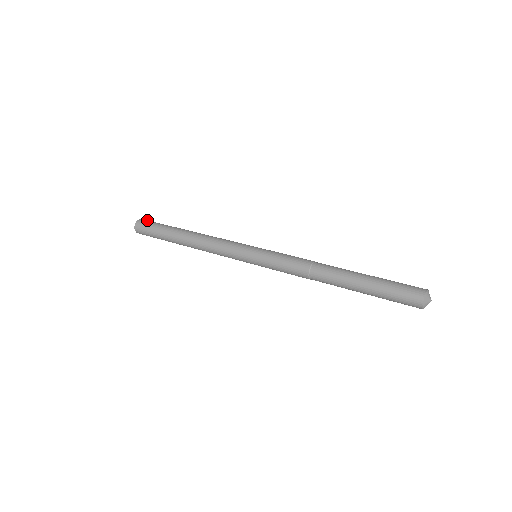
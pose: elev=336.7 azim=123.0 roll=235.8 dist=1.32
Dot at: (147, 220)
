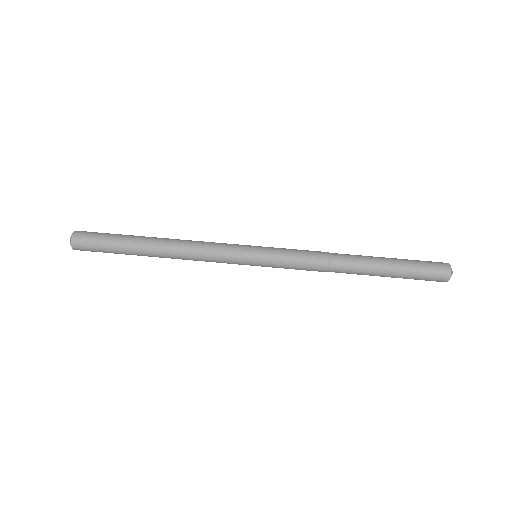
Dot at: (83, 235)
